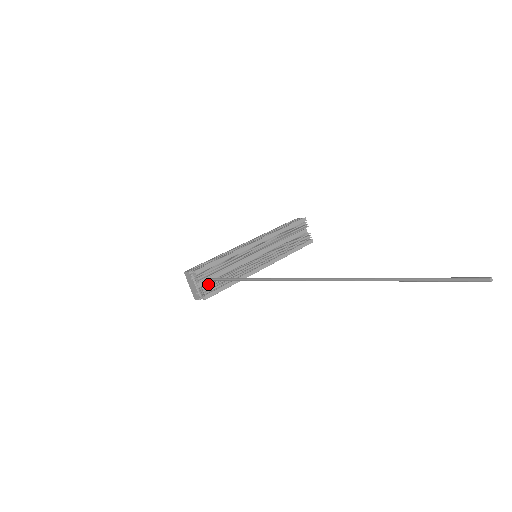
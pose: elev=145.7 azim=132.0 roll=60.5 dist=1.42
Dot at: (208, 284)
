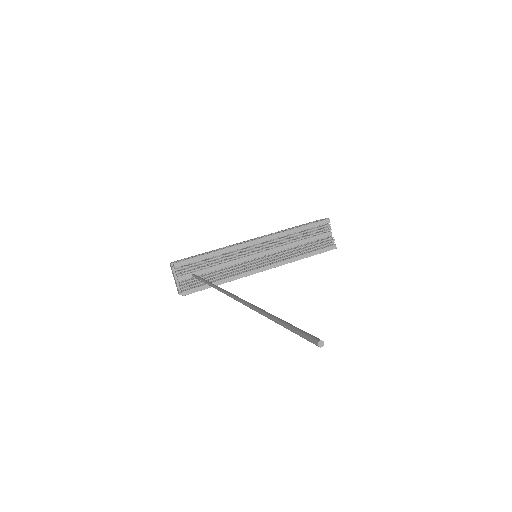
Dot at: (189, 280)
